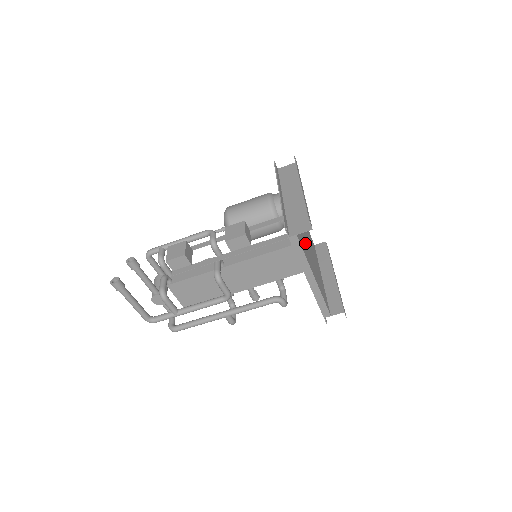
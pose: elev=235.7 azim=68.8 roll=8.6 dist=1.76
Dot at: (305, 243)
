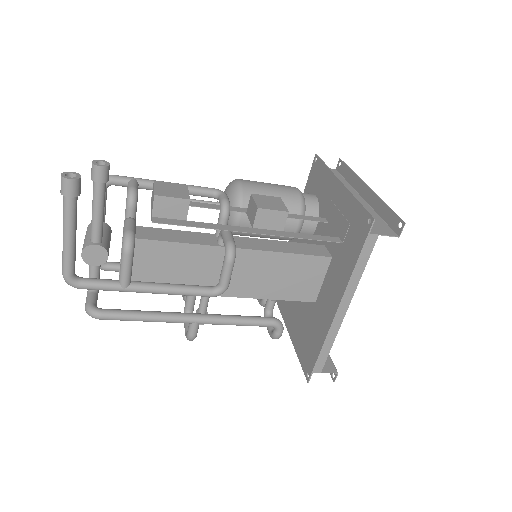
Dot at: occluded
